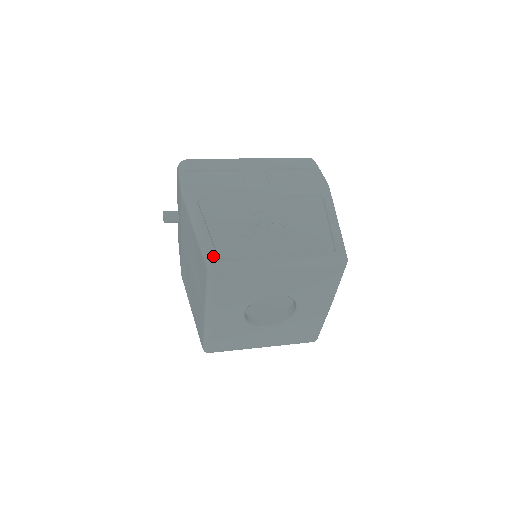
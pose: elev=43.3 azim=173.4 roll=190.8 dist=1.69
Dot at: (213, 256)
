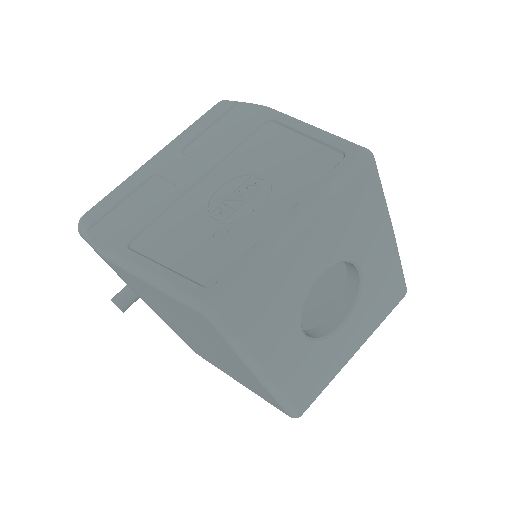
Dot at: (199, 293)
